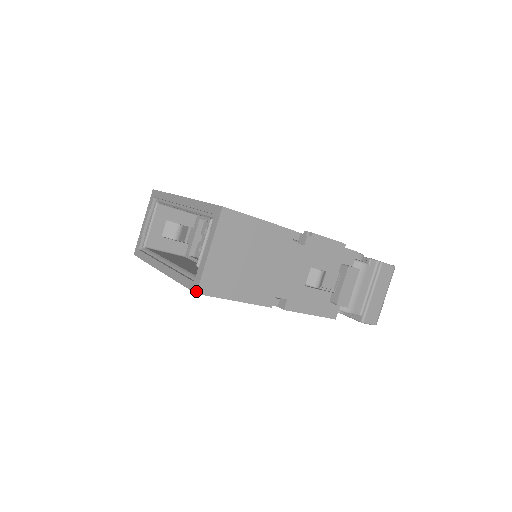
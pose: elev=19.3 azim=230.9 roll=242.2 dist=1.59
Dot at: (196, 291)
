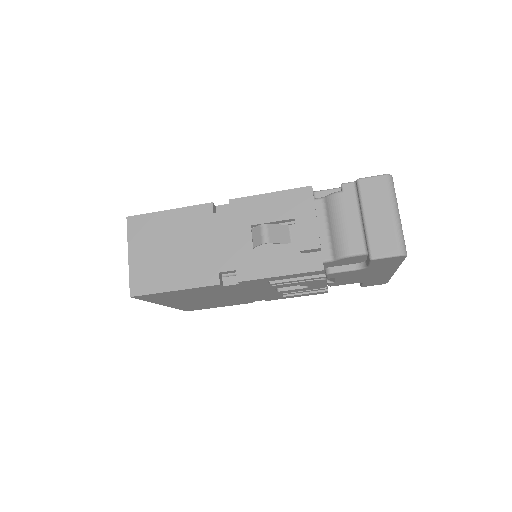
Dot at: (130, 295)
